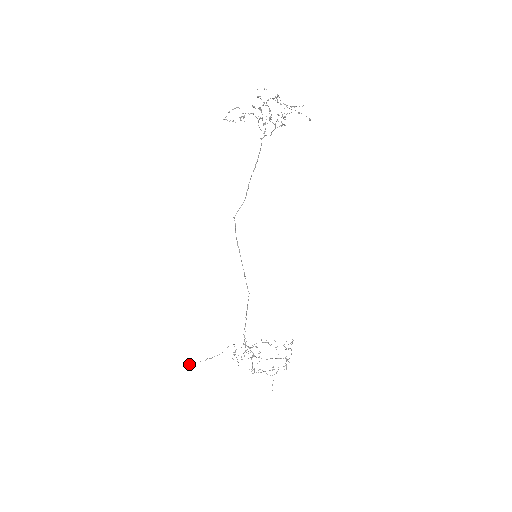
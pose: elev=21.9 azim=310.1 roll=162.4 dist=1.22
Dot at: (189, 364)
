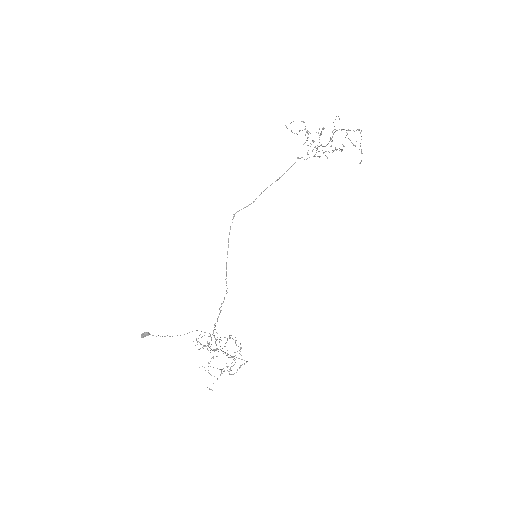
Dot at: (144, 334)
